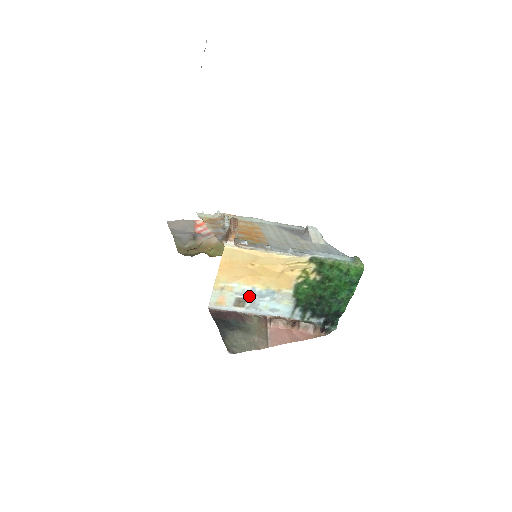
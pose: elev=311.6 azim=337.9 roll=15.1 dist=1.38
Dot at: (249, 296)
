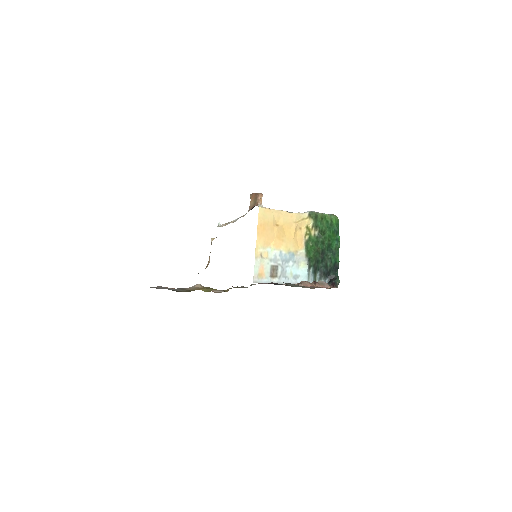
Dot at: (279, 262)
